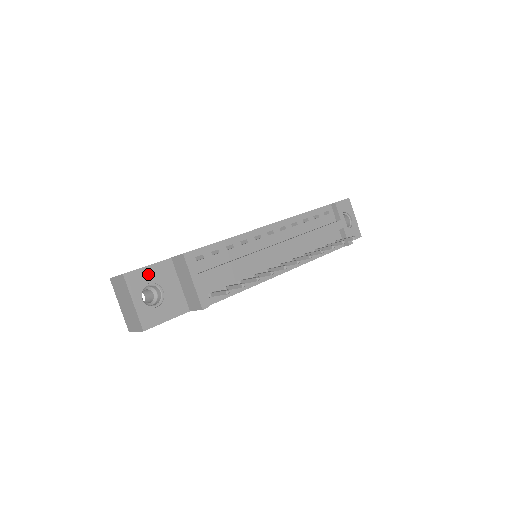
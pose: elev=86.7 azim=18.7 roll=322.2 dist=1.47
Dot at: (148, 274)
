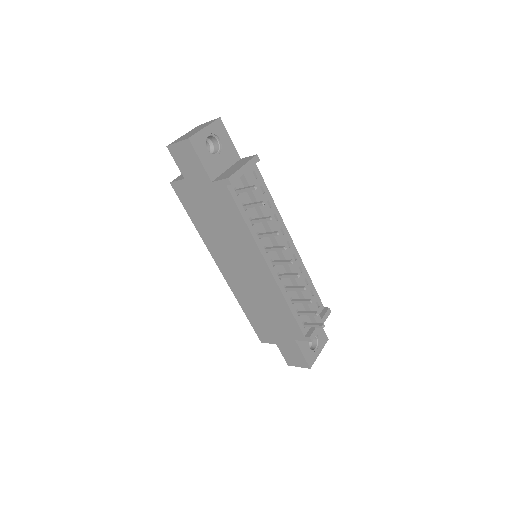
Dot at: (226, 139)
